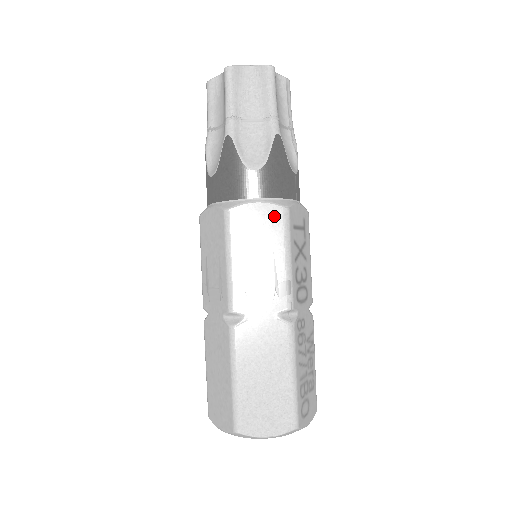
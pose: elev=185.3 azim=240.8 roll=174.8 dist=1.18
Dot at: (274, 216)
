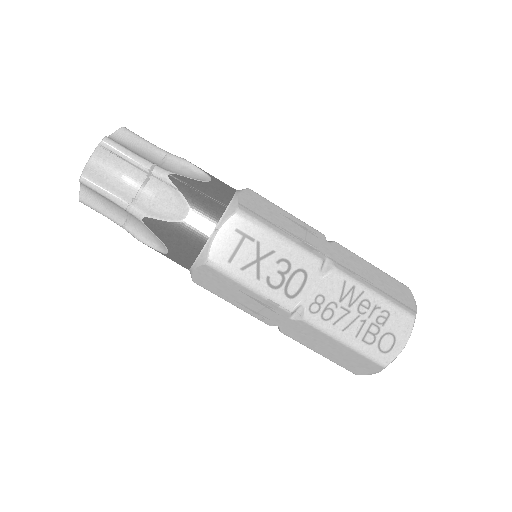
Dot at: (210, 272)
